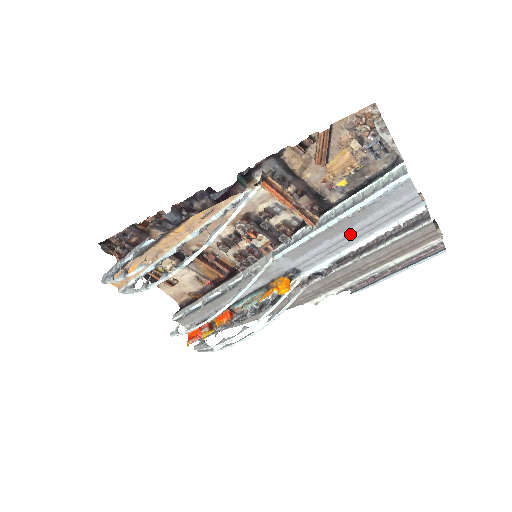
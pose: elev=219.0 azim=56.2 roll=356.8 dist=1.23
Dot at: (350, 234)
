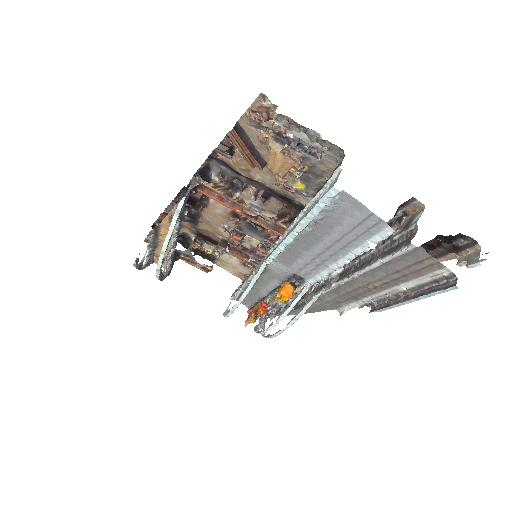
Dot at: (324, 248)
